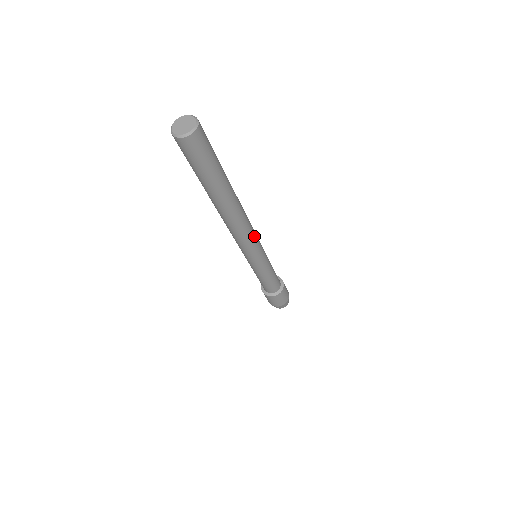
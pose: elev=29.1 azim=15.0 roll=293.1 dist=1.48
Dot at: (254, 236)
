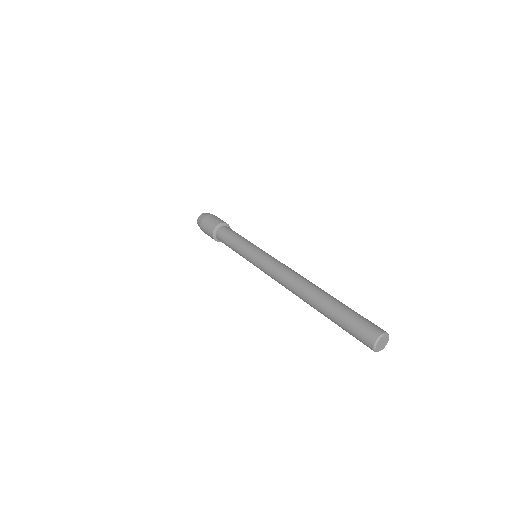
Dot at: occluded
